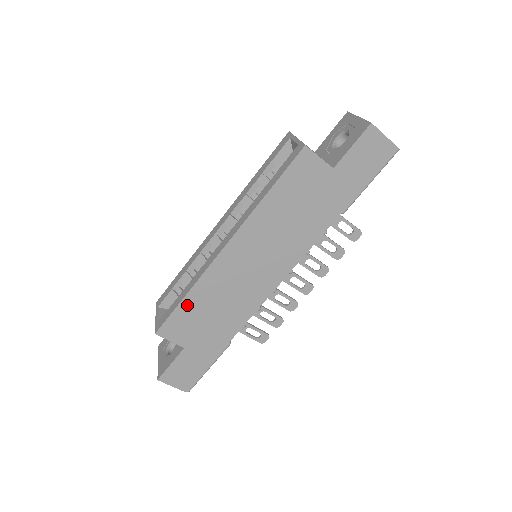
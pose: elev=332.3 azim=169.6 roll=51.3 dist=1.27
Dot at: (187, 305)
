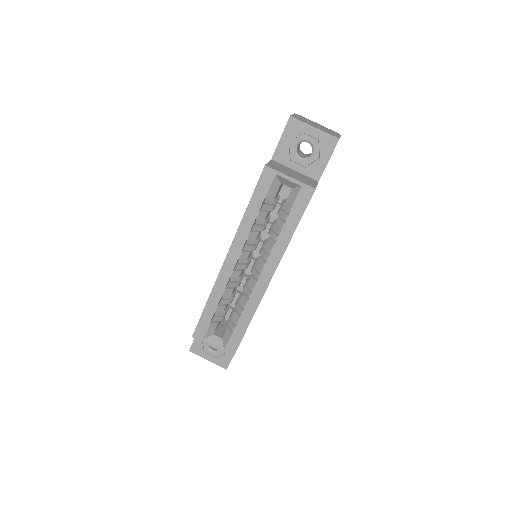
Dot at: occluded
